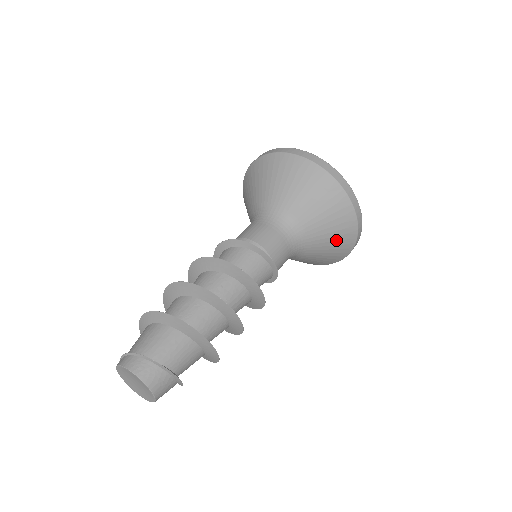
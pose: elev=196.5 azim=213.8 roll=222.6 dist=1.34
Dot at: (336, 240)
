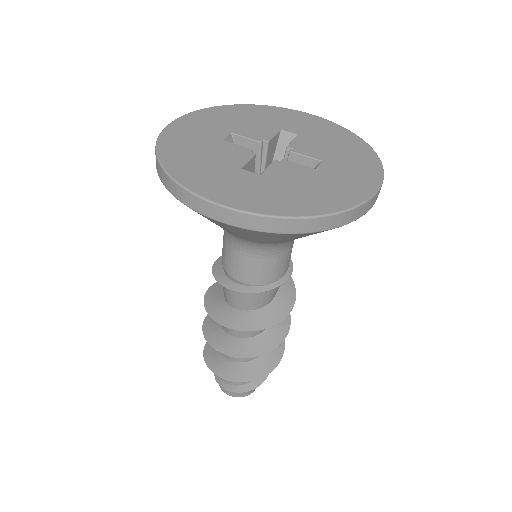
Dot at: (302, 236)
